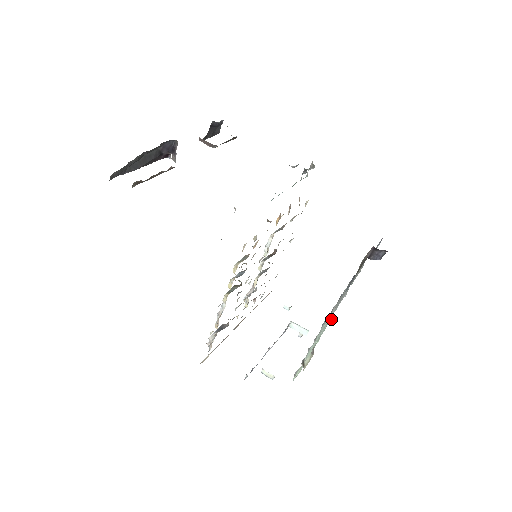
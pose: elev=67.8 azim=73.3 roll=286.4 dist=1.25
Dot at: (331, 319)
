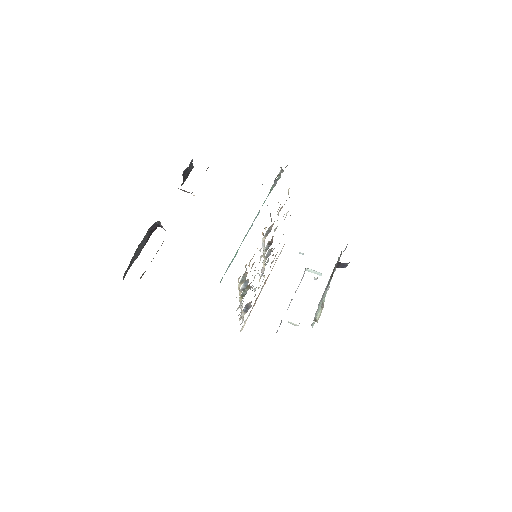
Dot at: occluded
